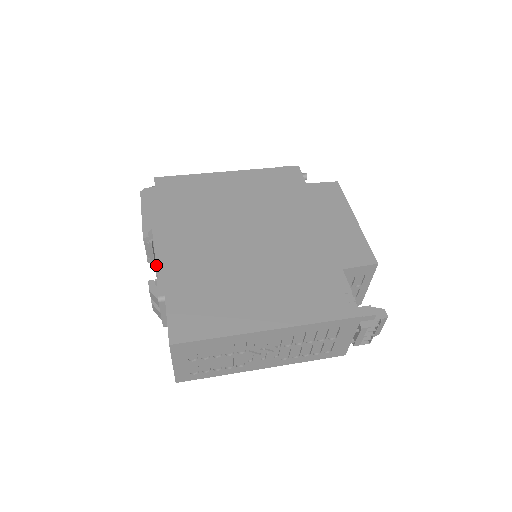
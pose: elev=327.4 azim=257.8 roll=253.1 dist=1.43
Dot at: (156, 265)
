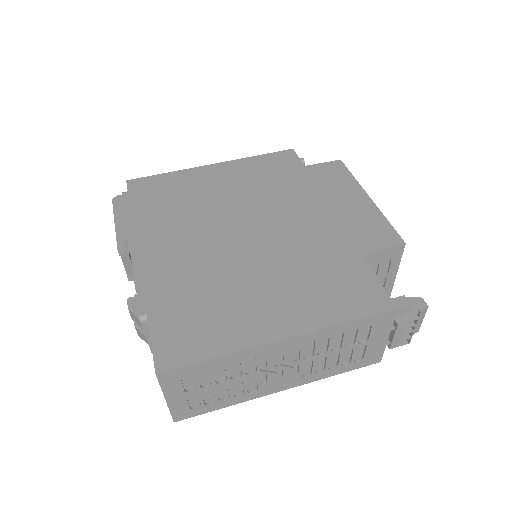
Dot at: (134, 278)
